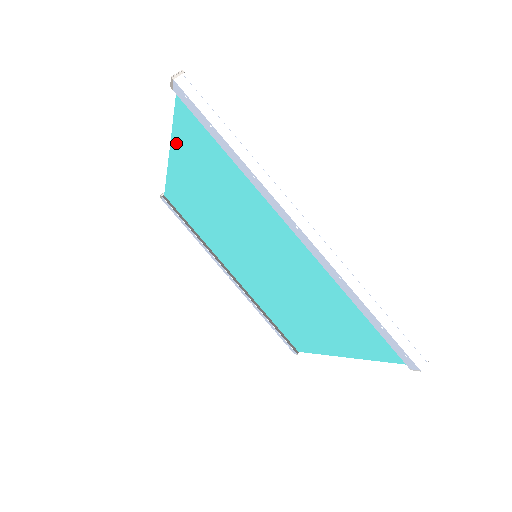
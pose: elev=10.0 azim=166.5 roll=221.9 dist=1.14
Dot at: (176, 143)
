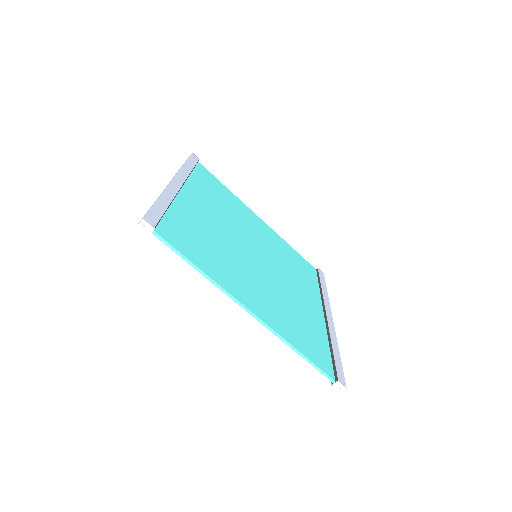
Dot at: occluded
